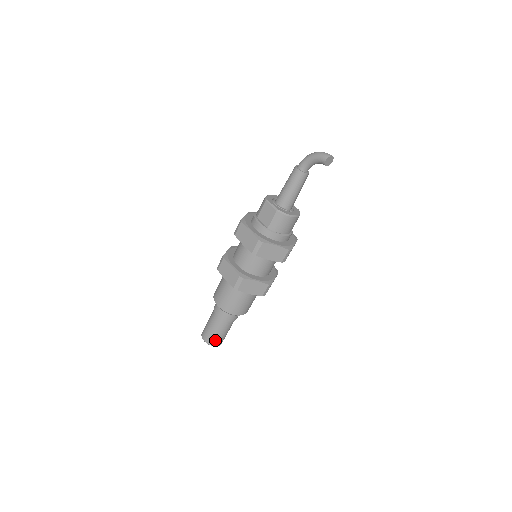
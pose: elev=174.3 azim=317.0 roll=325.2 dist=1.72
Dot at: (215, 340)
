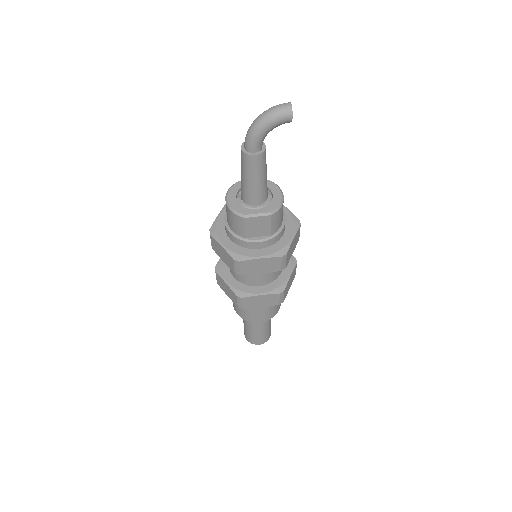
Dot at: (269, 334)
